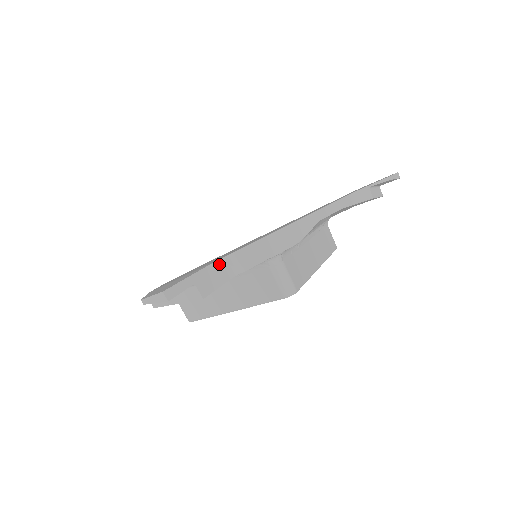
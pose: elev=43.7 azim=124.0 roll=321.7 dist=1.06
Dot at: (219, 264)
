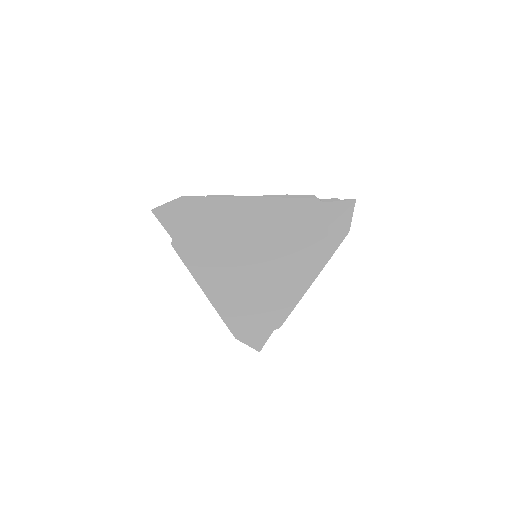
Dot at: occluded
